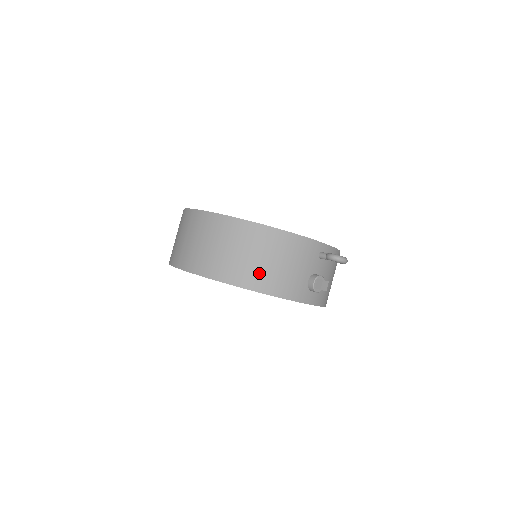
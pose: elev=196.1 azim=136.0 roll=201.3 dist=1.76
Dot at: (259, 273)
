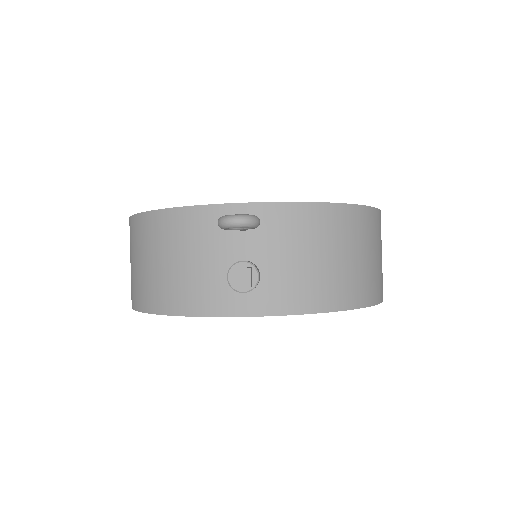
Dot at: (154, 285)
